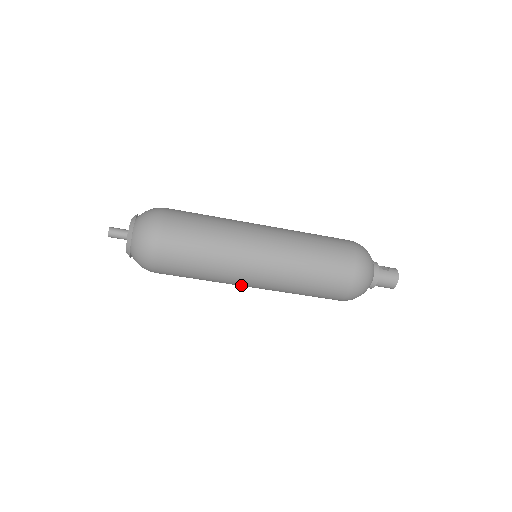
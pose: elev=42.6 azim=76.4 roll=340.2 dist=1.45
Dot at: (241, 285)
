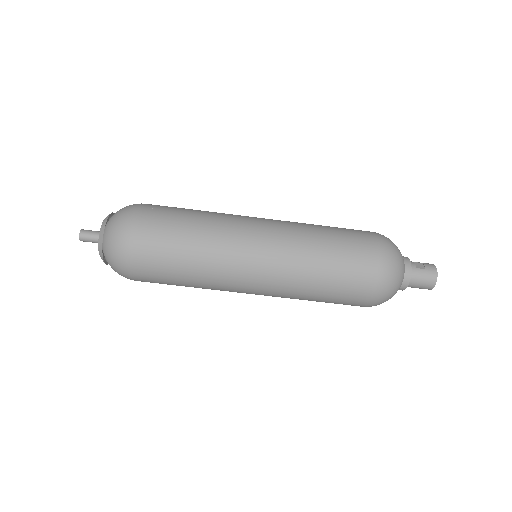
Dot at: (238, 292)
